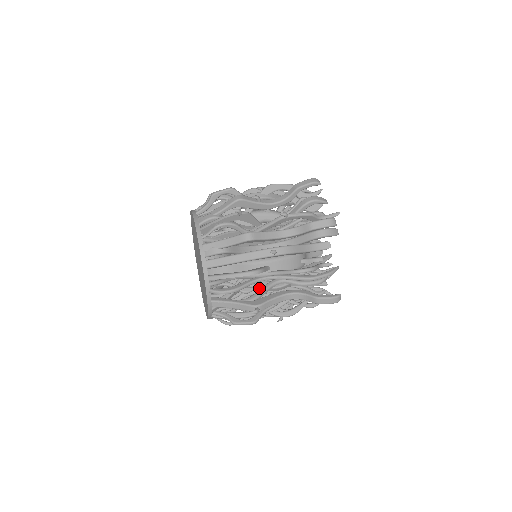
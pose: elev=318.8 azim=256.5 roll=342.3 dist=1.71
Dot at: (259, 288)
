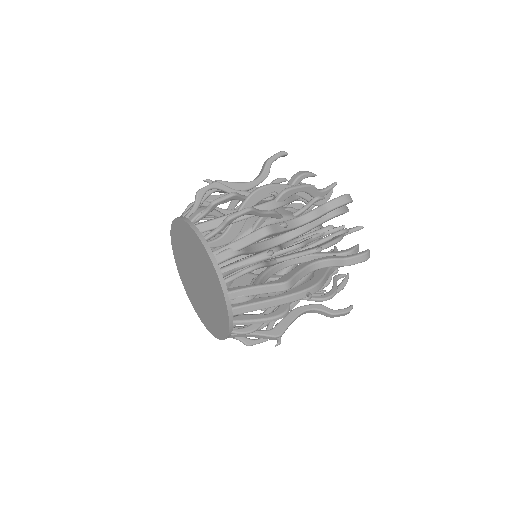
Dot at: occluded
